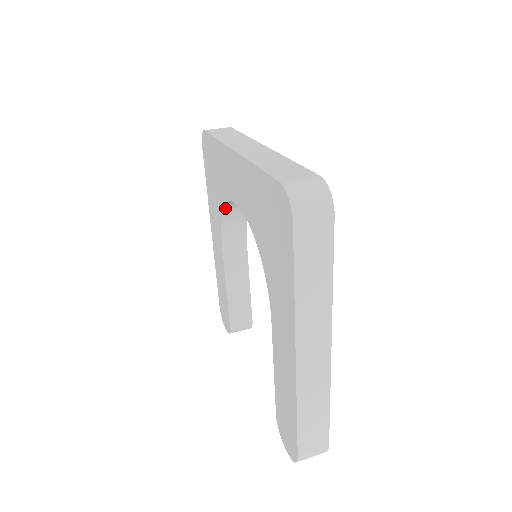
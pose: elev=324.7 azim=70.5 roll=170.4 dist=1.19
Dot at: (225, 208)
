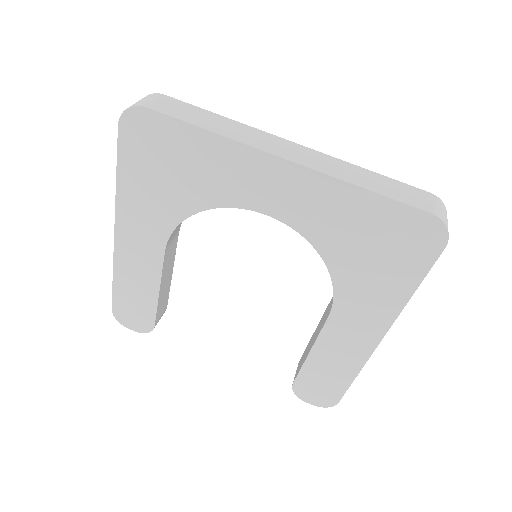
Dot at: (200, 211)
